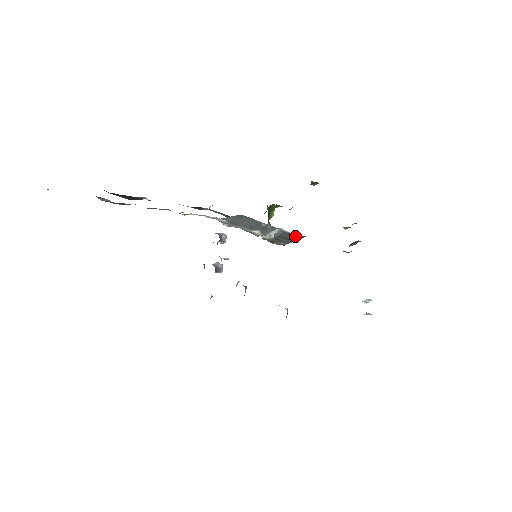
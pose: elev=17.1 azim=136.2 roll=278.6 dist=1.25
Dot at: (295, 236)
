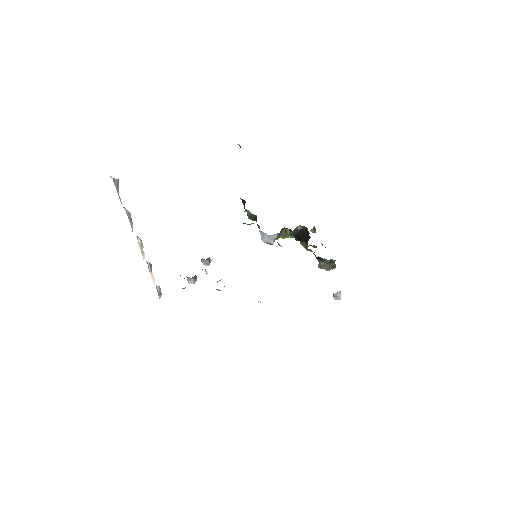
Dot at: occluded
